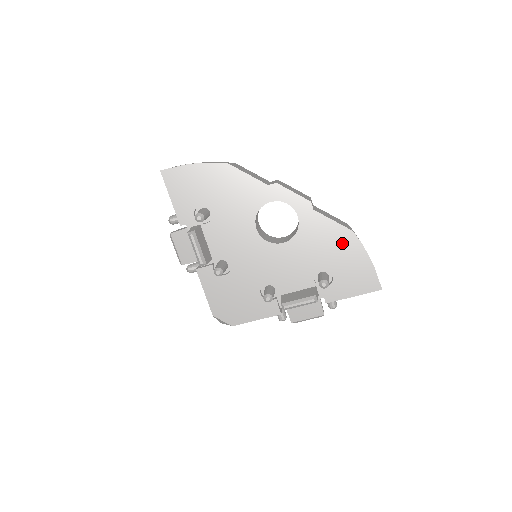
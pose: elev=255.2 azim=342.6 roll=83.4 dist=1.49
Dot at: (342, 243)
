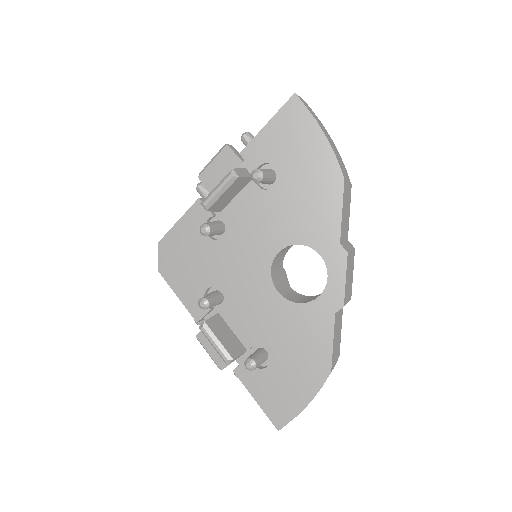
Dot at: (311, 364)
